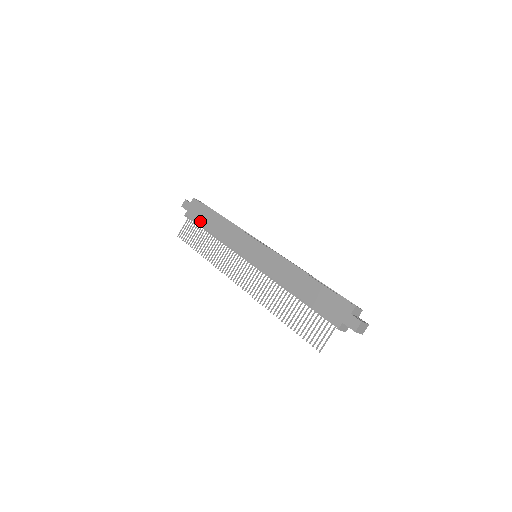
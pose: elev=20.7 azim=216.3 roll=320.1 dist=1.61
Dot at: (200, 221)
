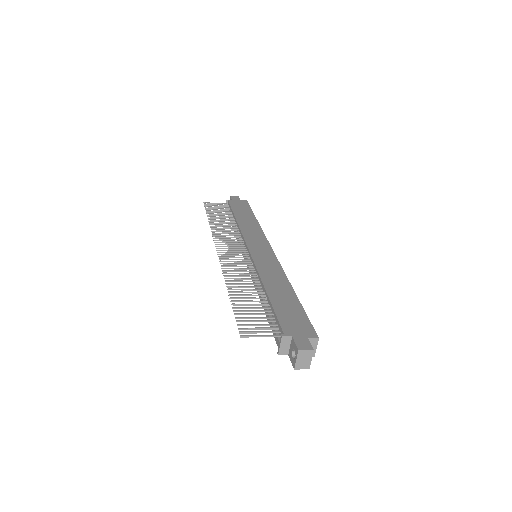
Dot at: (236, 209)
